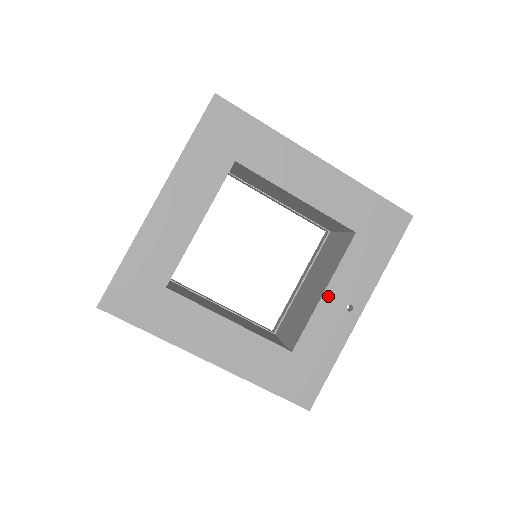
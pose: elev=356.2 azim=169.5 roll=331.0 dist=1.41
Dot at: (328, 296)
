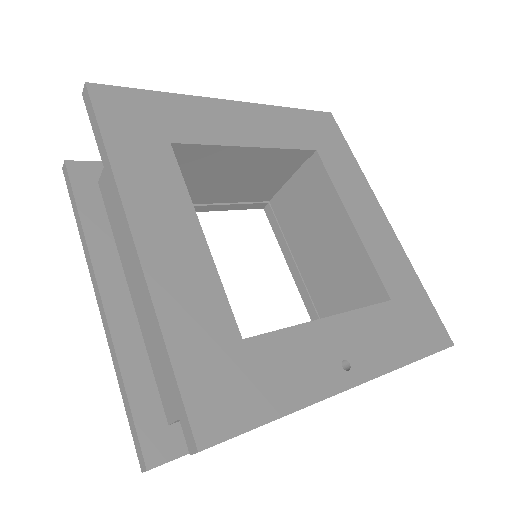
Dot at: (329, 326)
